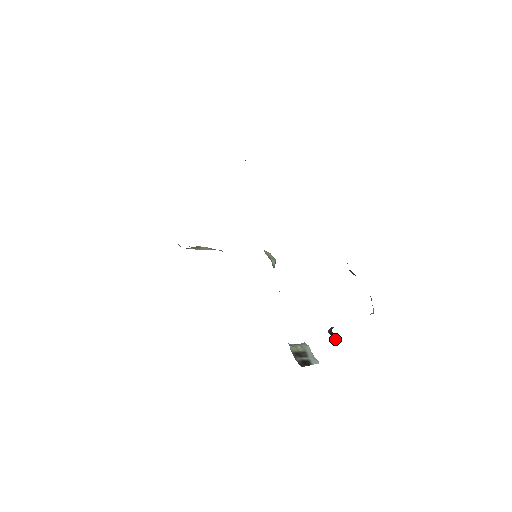
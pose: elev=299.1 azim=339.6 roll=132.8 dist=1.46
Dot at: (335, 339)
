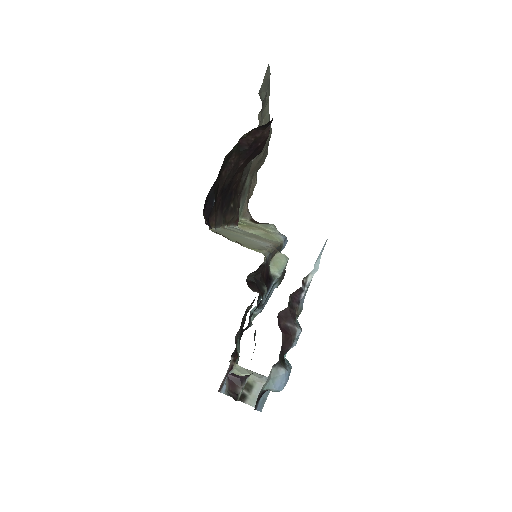
Dot at: (238, 389)
